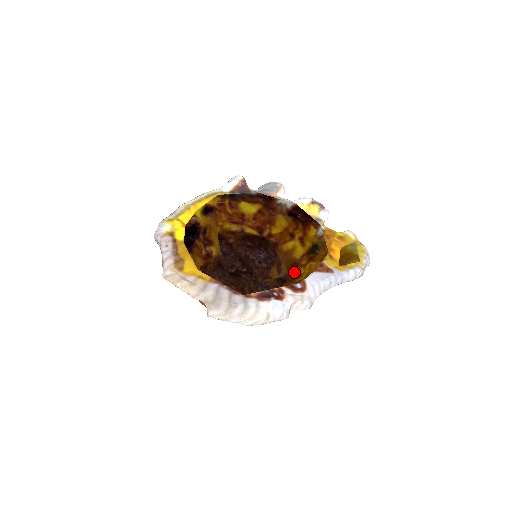
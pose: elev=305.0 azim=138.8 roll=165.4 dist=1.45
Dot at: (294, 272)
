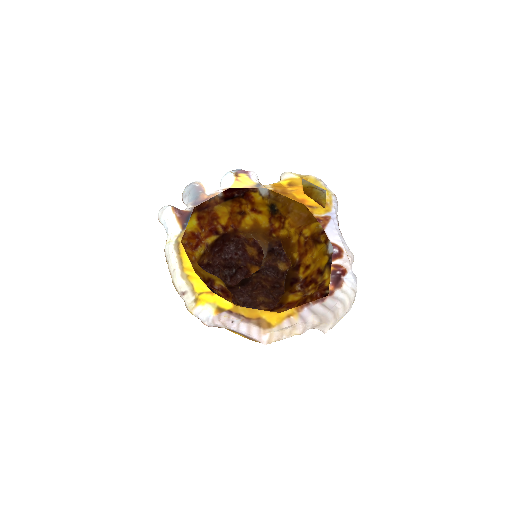
Dot at: (277, 238)
